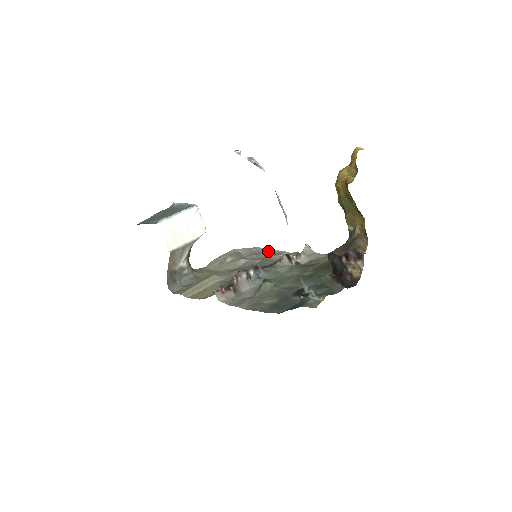
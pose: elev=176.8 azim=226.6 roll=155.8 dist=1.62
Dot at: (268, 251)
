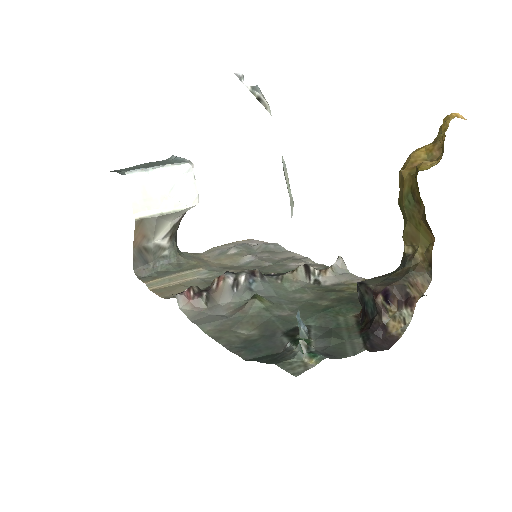
Dot at: (289, 253)
